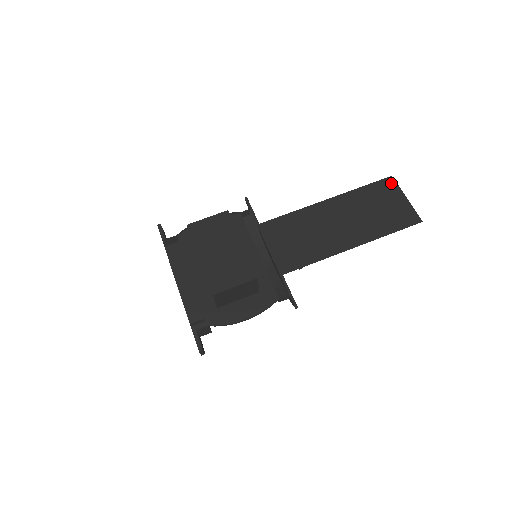
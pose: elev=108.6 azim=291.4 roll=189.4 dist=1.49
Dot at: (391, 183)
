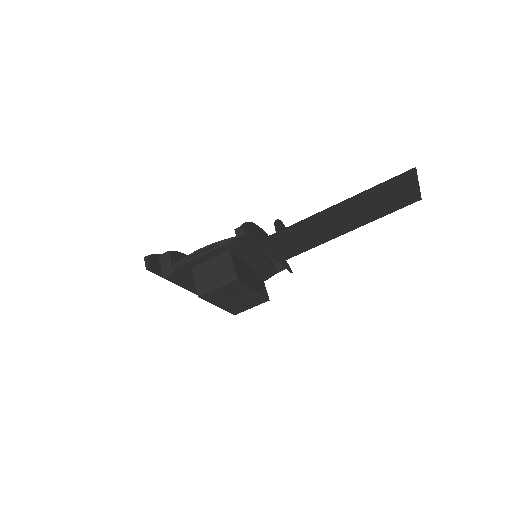
Dot at: (411, 175)
